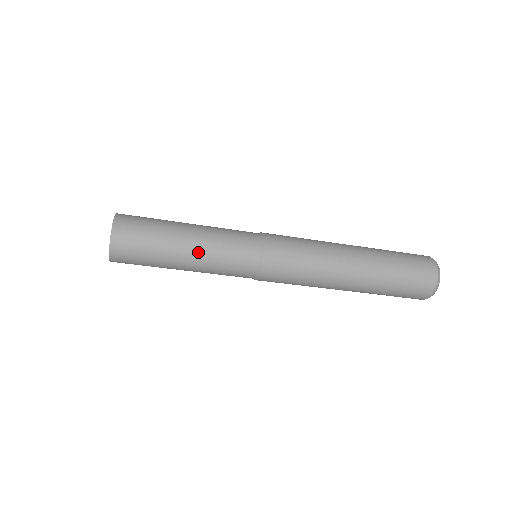
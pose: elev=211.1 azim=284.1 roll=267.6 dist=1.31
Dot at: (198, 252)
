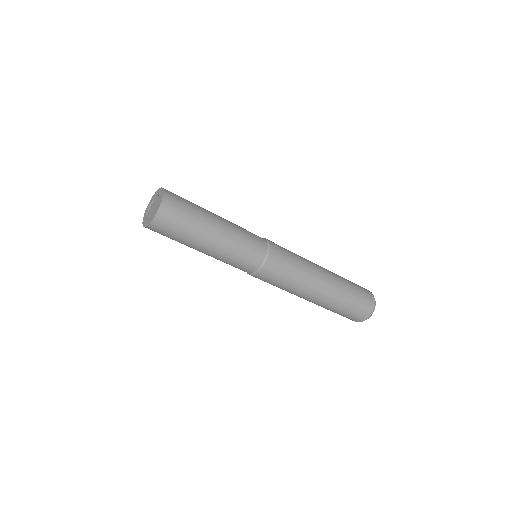
Dot at: (226, 228)
